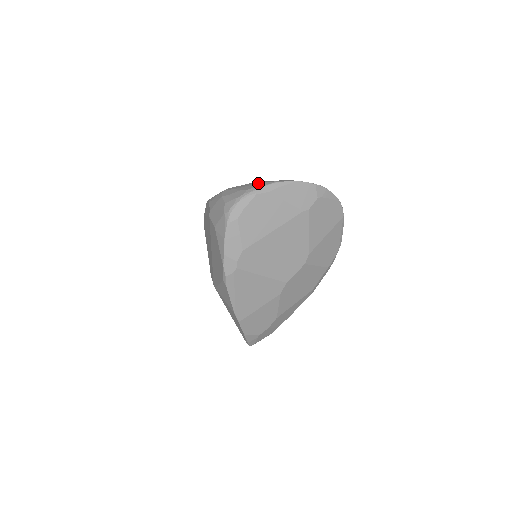
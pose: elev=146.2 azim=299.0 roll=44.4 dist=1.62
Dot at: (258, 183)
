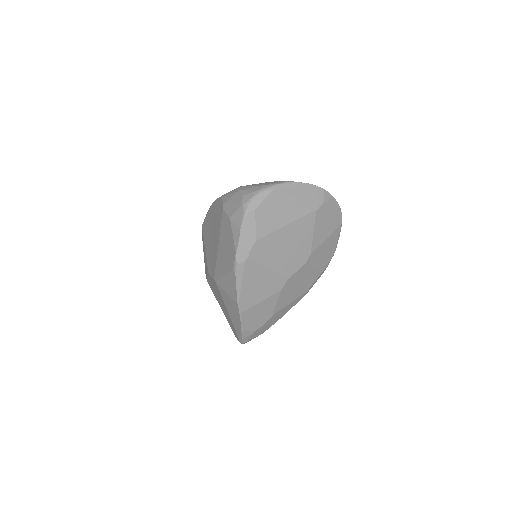
Dot at: (274, 181)
